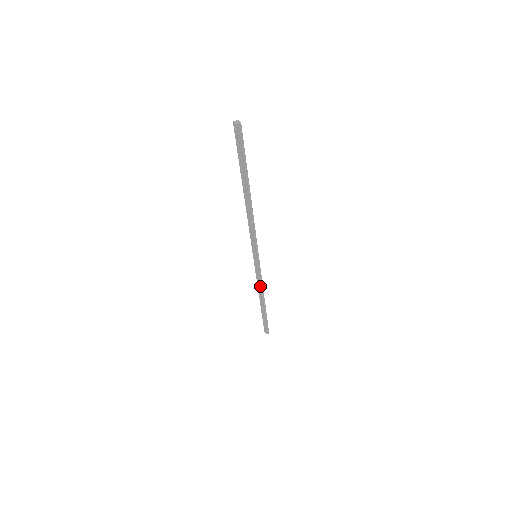
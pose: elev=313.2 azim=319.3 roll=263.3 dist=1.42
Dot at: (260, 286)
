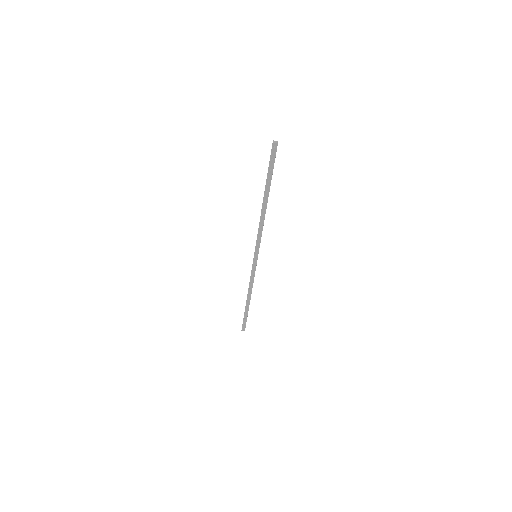
Dot at: occluded
